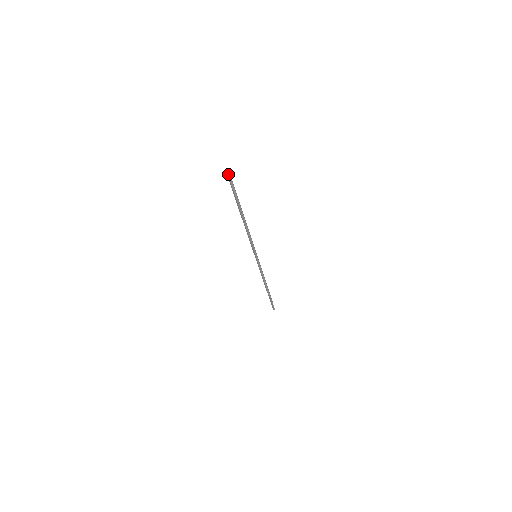
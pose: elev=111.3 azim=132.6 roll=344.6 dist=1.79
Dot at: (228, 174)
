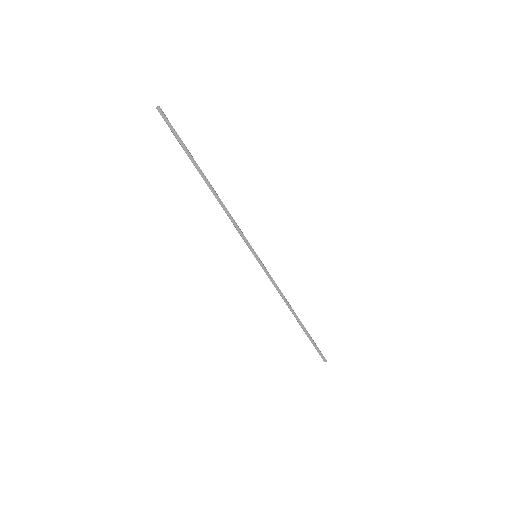
Dot at: (161, 111)
